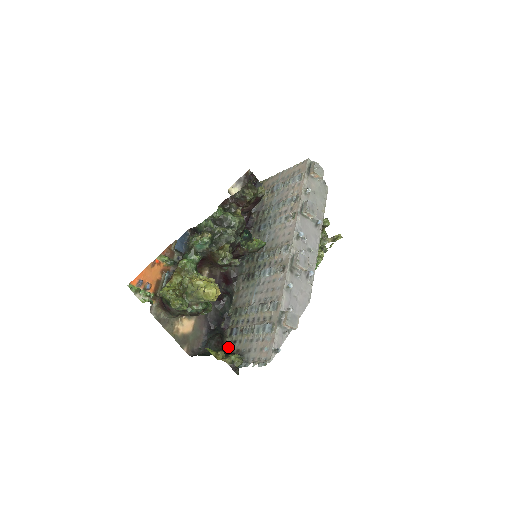
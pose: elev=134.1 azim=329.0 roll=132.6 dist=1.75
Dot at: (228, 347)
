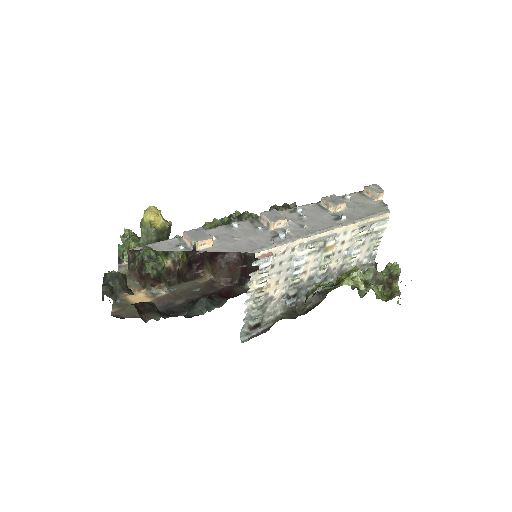
Dot at: occluded
